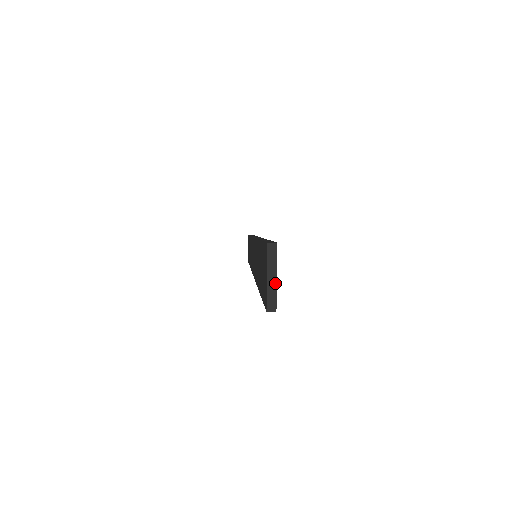
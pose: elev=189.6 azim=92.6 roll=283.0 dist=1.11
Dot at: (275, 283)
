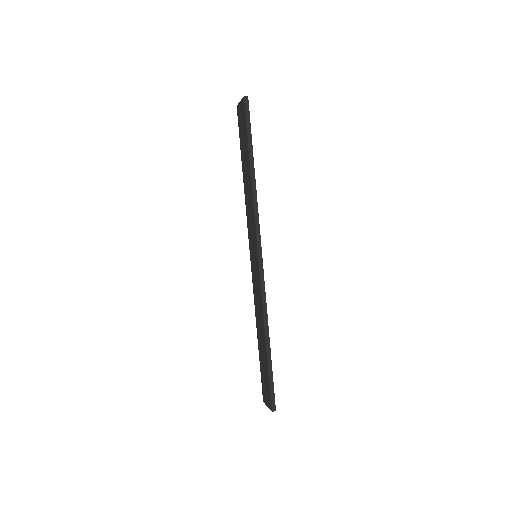
Dot at: occluded
